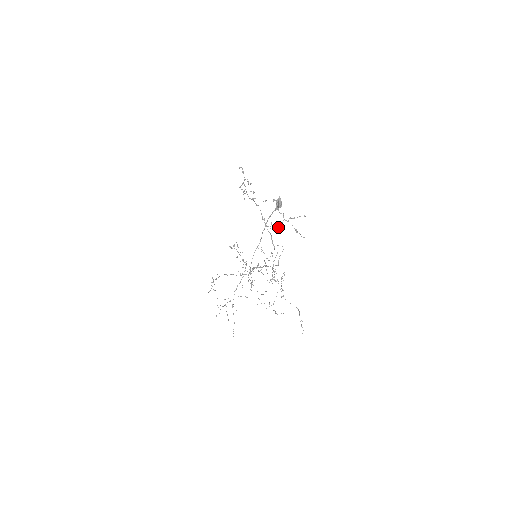
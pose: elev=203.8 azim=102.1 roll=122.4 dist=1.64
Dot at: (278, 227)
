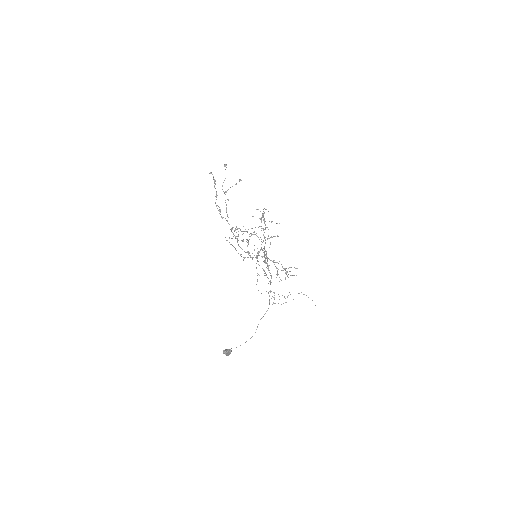
Dot at: (265, 259)
